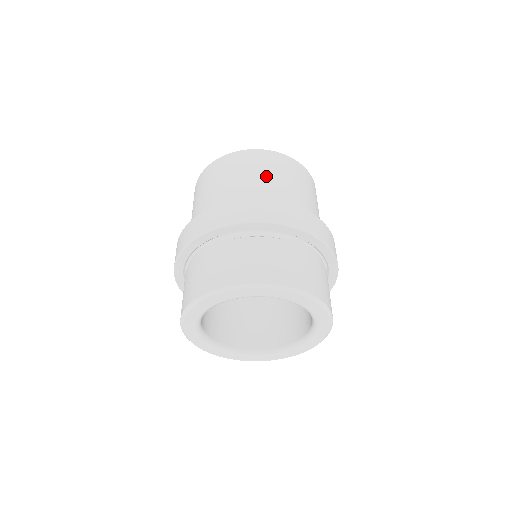
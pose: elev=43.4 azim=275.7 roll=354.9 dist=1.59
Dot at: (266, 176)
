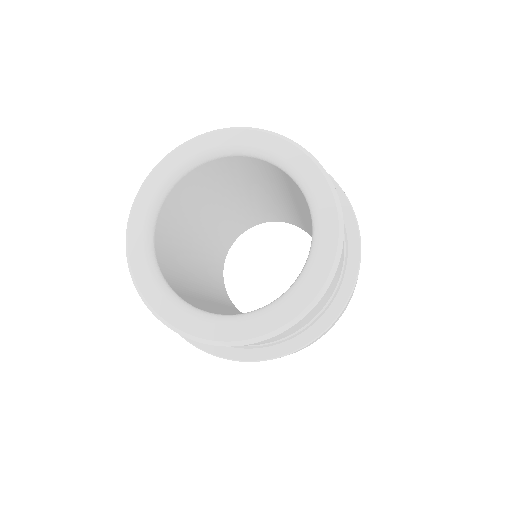
Dot at: occluded
